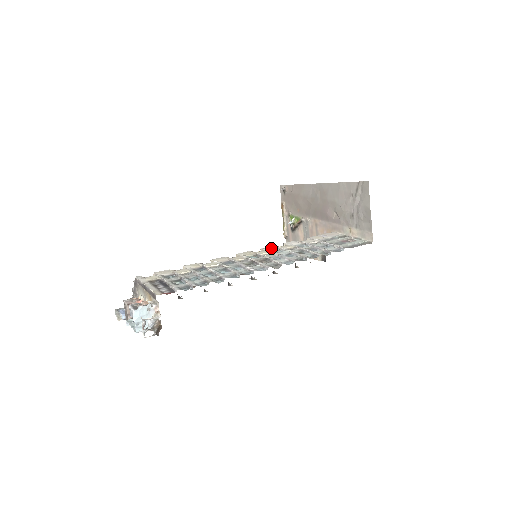
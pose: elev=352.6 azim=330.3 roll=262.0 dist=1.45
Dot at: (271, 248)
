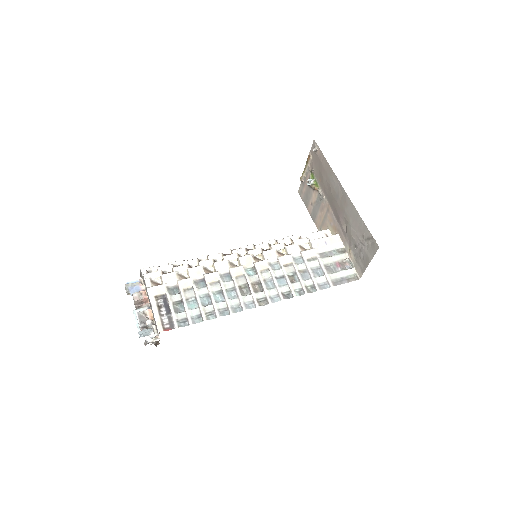
Dot at: (271, 256)
